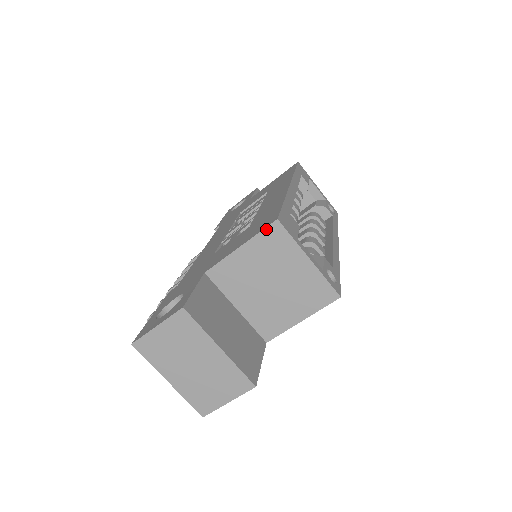
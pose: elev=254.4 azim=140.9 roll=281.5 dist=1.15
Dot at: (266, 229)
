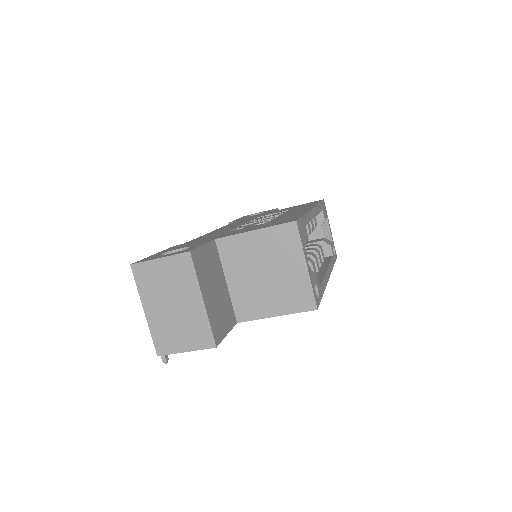
Dot at: (283, 225)
